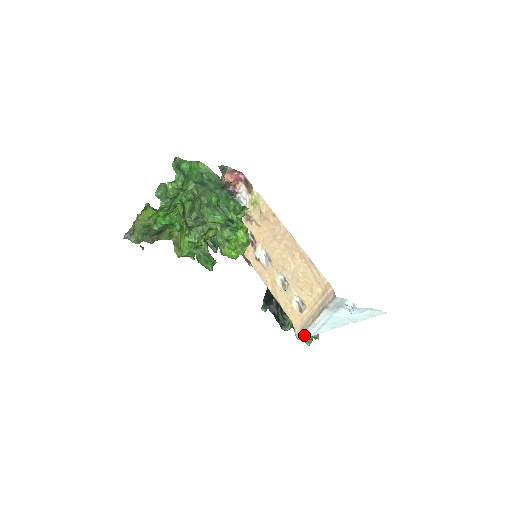
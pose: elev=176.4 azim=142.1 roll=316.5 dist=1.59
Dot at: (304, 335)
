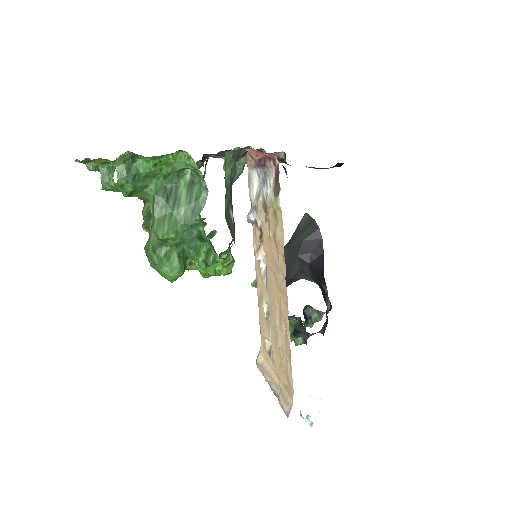
Dot at: occluded
